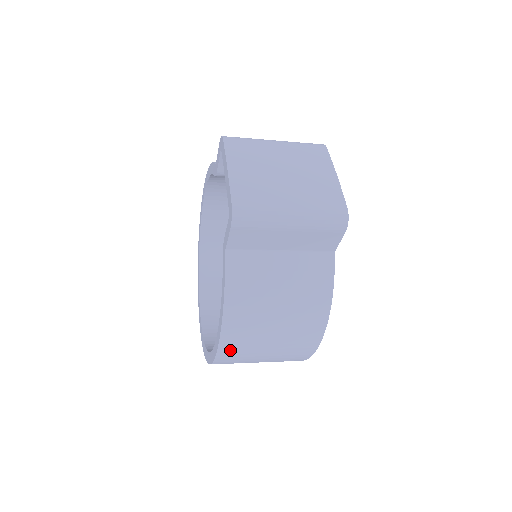
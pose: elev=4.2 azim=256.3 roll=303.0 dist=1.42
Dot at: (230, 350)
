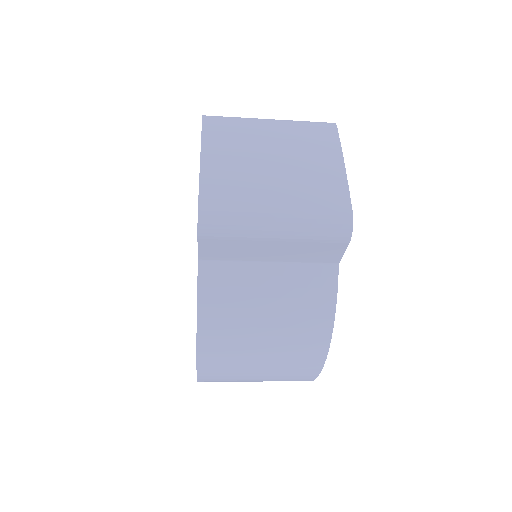
Dot at: (212, 373)
